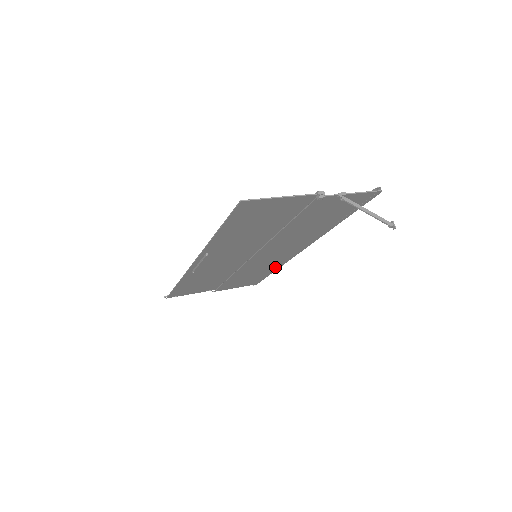
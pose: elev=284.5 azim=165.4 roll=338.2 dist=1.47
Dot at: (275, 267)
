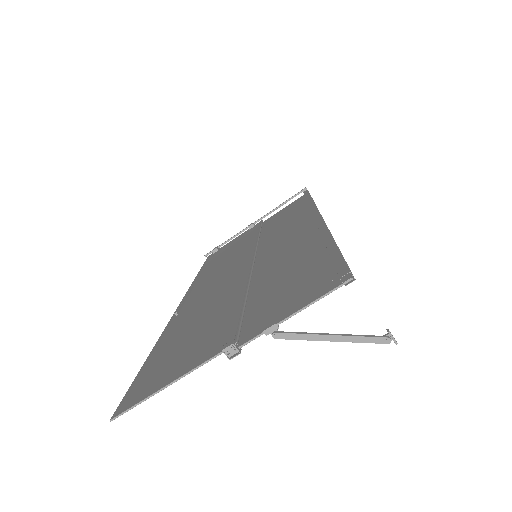
Dot at: (308, 207)
